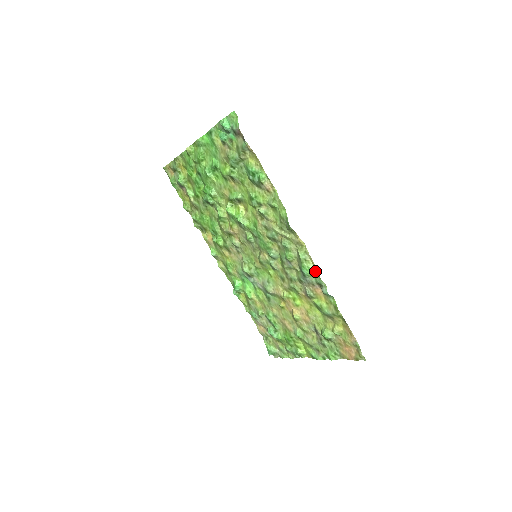
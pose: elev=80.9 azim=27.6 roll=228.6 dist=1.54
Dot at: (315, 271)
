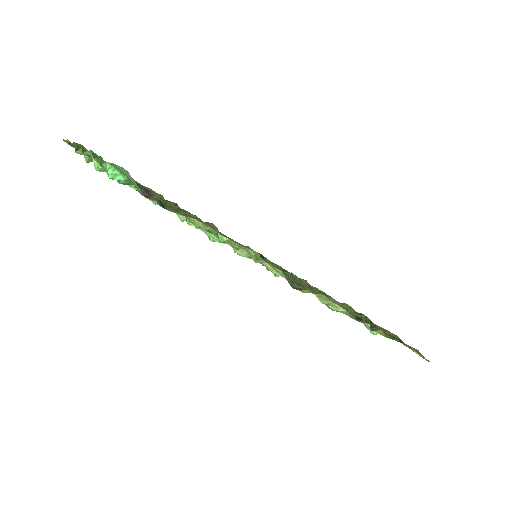
Dot at: (348, 313)
